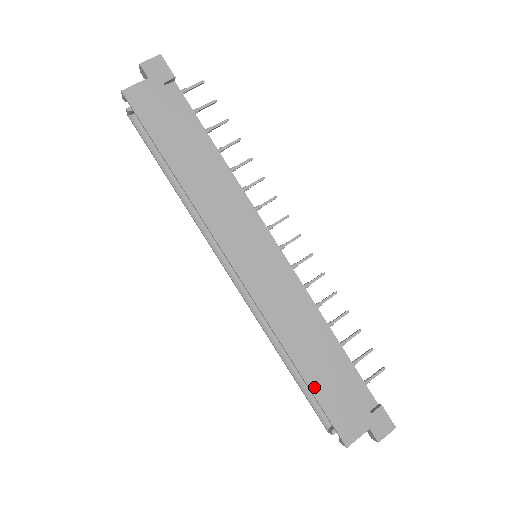
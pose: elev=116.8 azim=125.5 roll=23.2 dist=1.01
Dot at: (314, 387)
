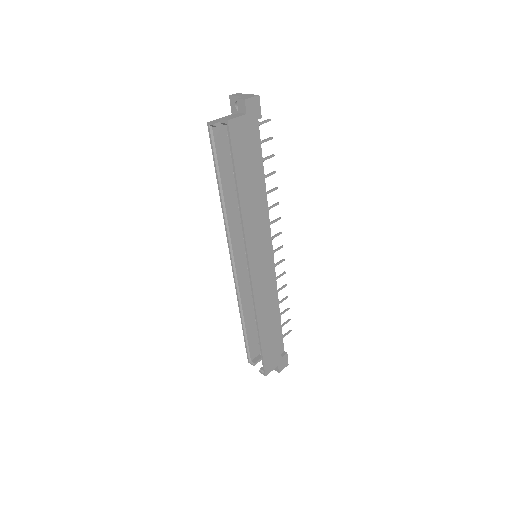
Dot at: (263, 343)
